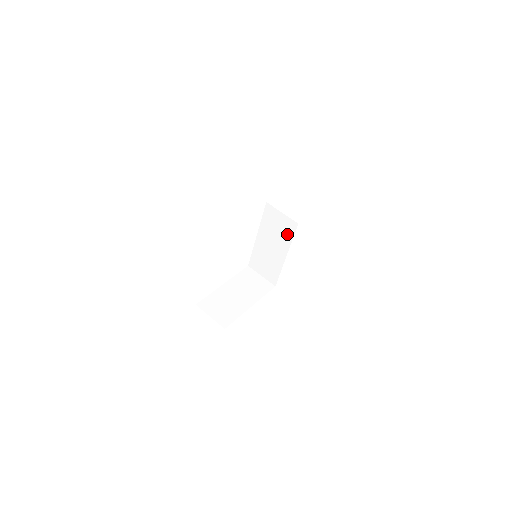
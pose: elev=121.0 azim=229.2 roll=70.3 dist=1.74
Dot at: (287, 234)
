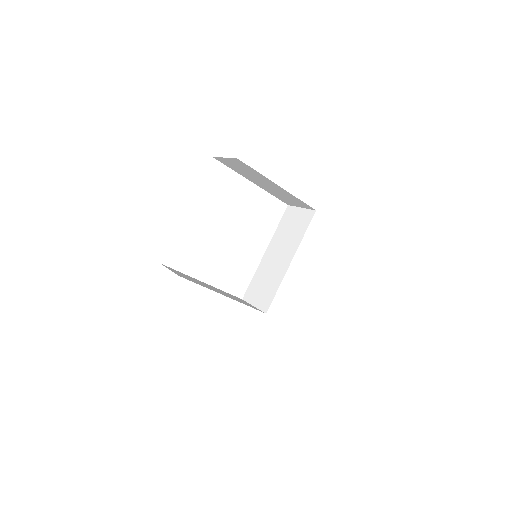
Dot at: (300, 230)
